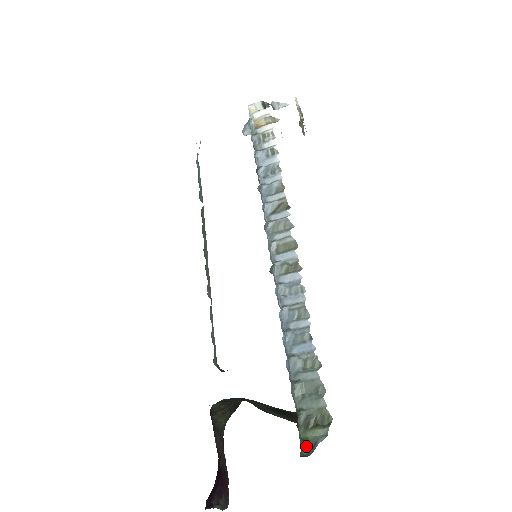
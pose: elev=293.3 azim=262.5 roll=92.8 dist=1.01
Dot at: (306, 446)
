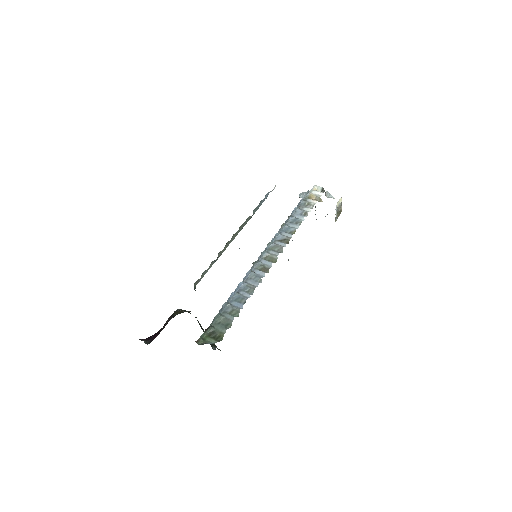
Dot at: (202, 342)
